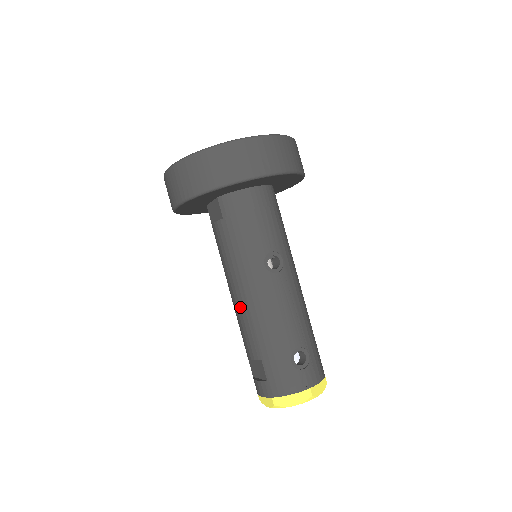
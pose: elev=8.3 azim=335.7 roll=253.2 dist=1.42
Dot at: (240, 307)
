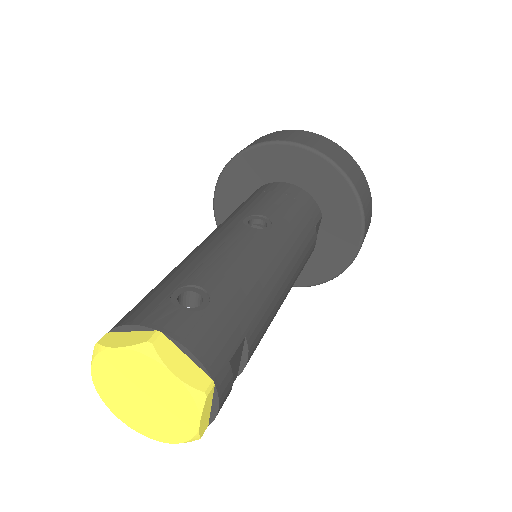
Dot at: occluded
